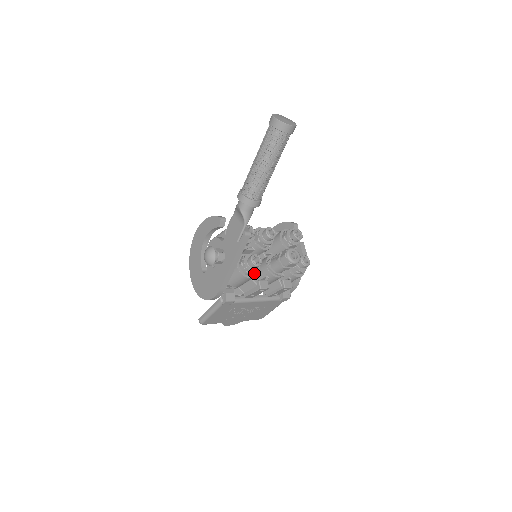
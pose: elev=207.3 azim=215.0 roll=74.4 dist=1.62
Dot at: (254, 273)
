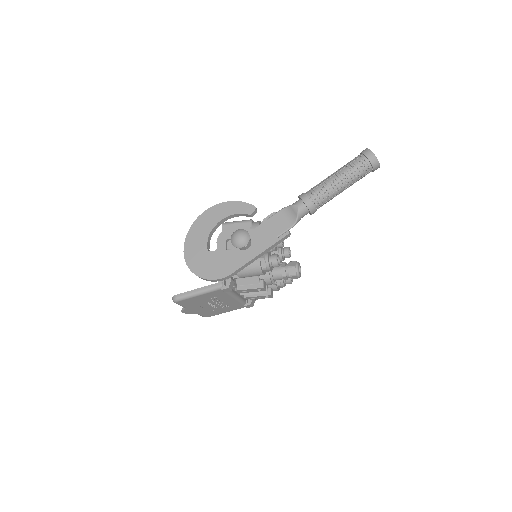
Dot at: (268, 271)
